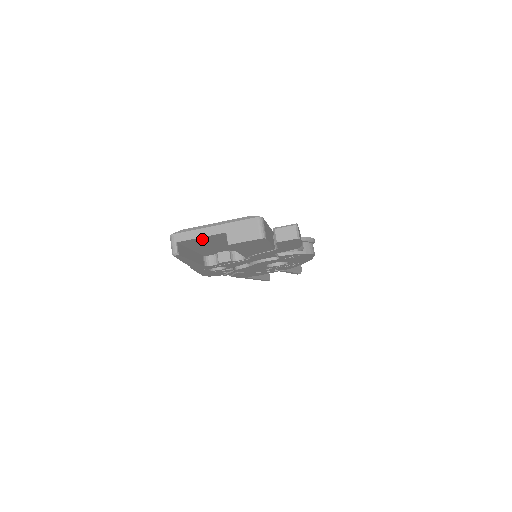
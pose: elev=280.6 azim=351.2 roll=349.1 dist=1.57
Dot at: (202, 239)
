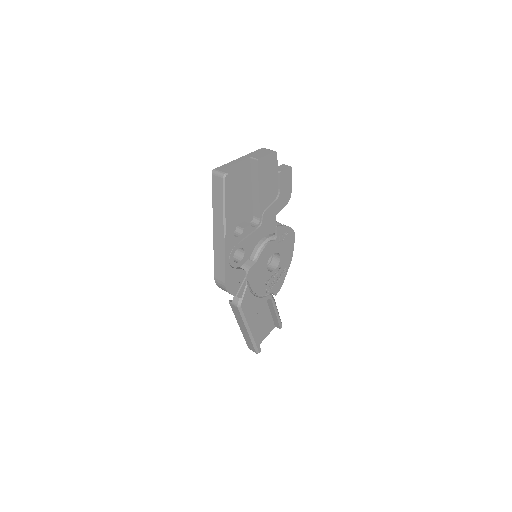
Dot at: (235, 170)
